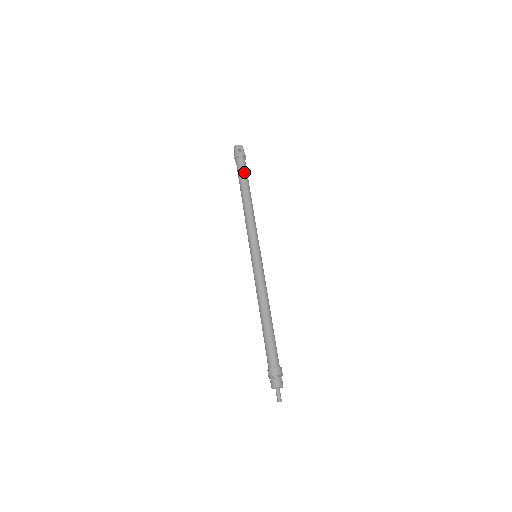
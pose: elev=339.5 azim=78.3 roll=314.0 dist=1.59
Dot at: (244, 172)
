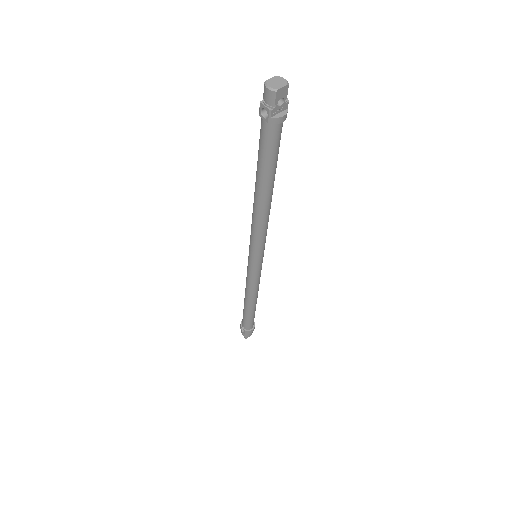
Dot at: (277, 154)
